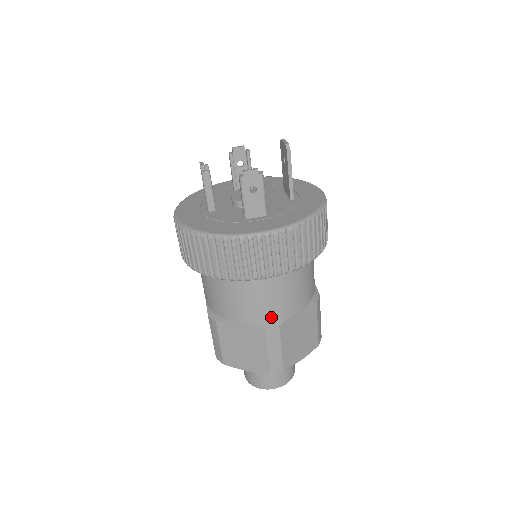
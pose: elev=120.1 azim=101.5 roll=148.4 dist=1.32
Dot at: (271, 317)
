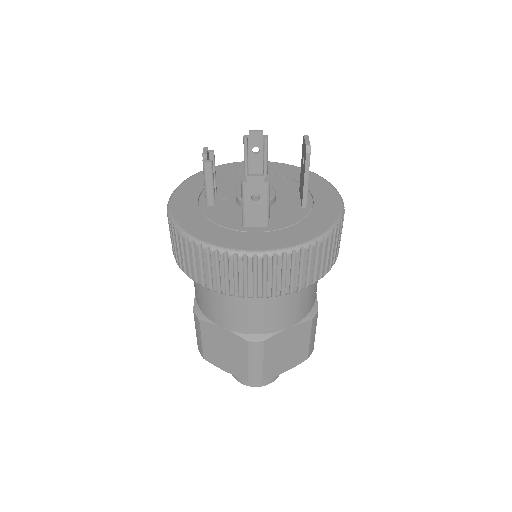
Dot at: (257, 330)
